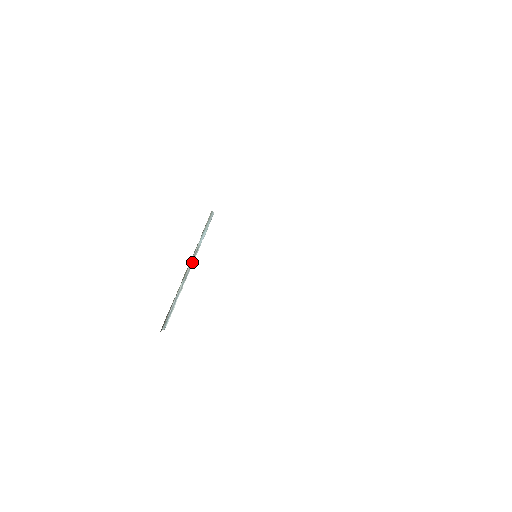
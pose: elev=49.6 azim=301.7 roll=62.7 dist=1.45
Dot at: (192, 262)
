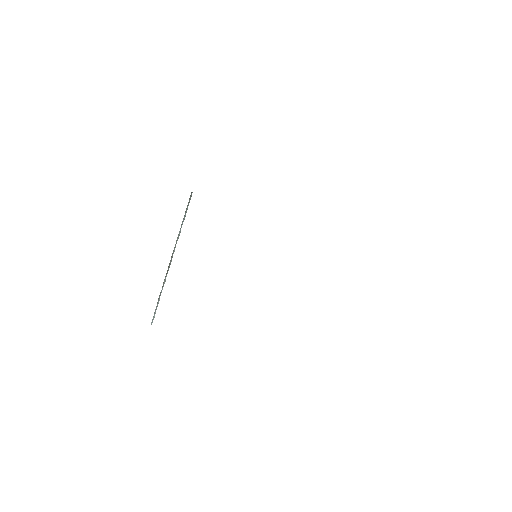
Dot at: (173, 252)
